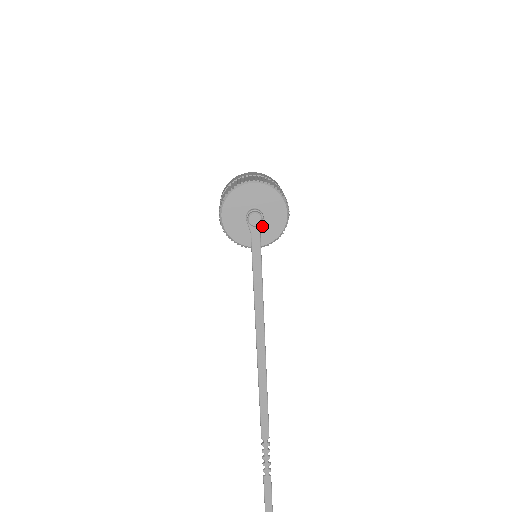
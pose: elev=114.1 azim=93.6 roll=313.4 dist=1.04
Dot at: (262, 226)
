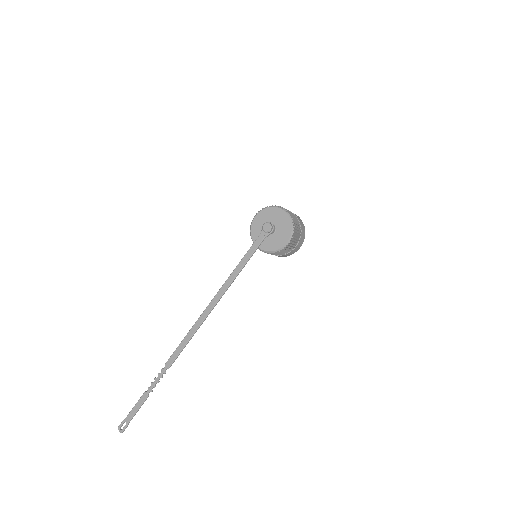
Dot at: (270, 238)
